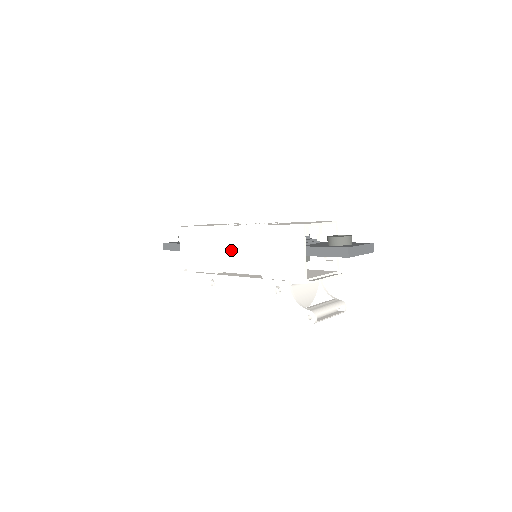
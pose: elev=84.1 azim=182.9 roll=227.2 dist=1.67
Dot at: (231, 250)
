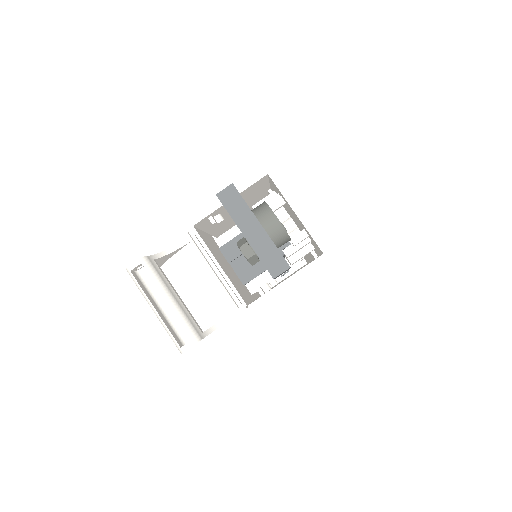
Dot at: occluded
